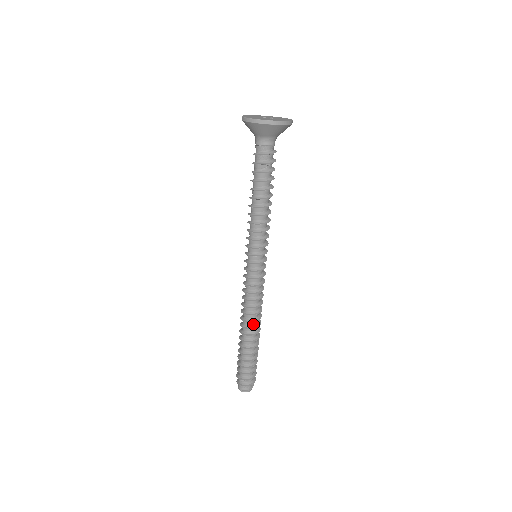
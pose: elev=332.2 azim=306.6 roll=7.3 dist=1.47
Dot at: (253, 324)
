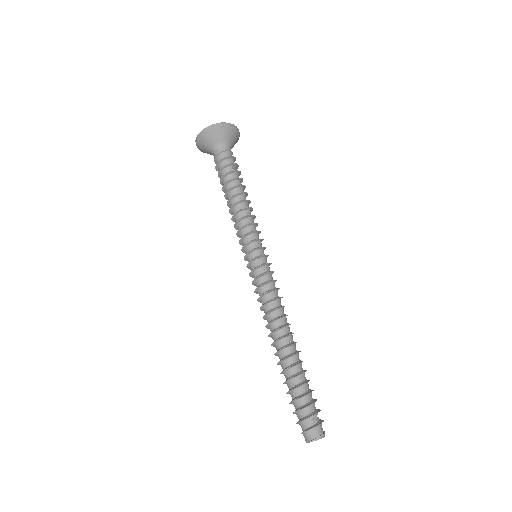
Dot at: (289, 331)
